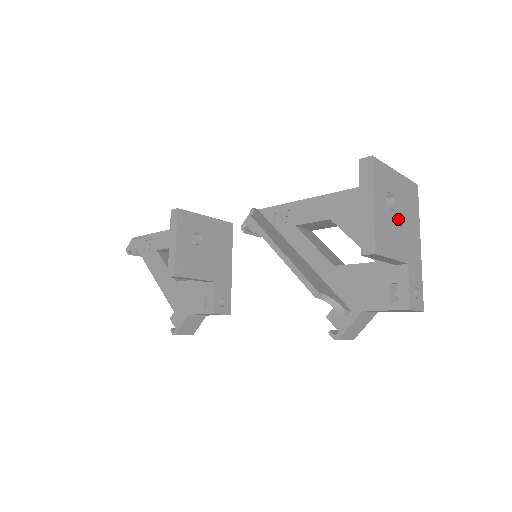
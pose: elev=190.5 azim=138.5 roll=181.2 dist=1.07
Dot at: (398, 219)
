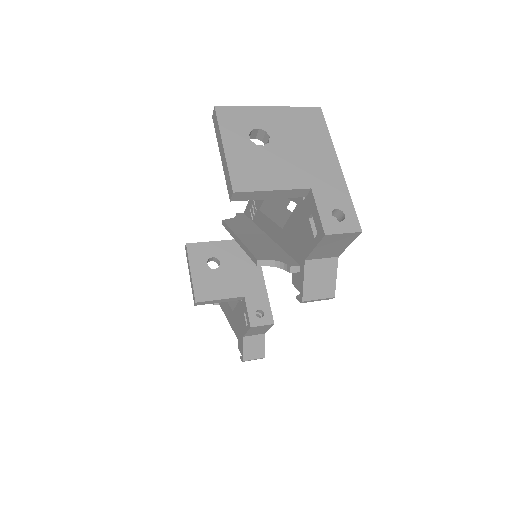
Dot at: (280, 150)
